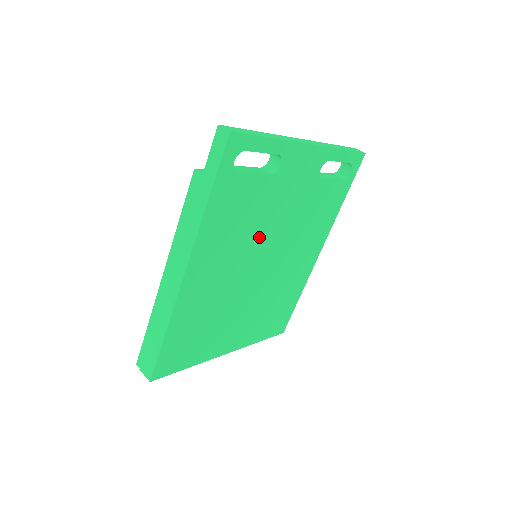
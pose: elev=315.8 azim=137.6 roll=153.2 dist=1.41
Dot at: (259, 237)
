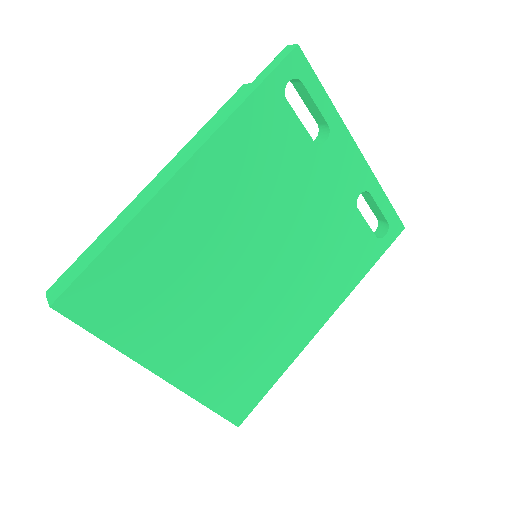
Dot at: (273, 215)
